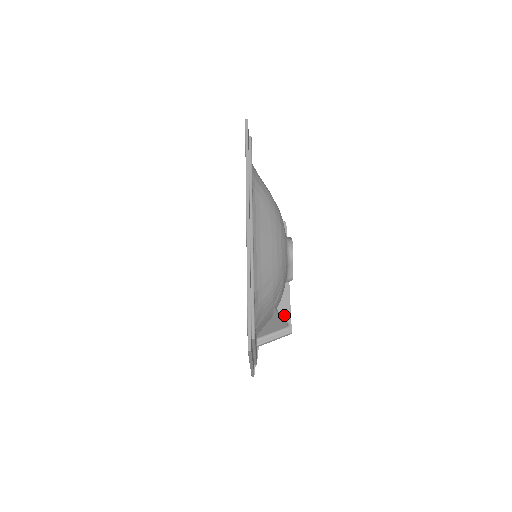
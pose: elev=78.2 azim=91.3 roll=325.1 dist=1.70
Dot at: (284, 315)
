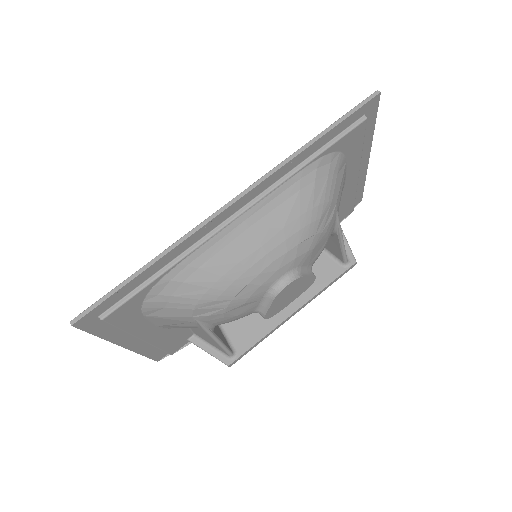
Dot at: (242, 343)
